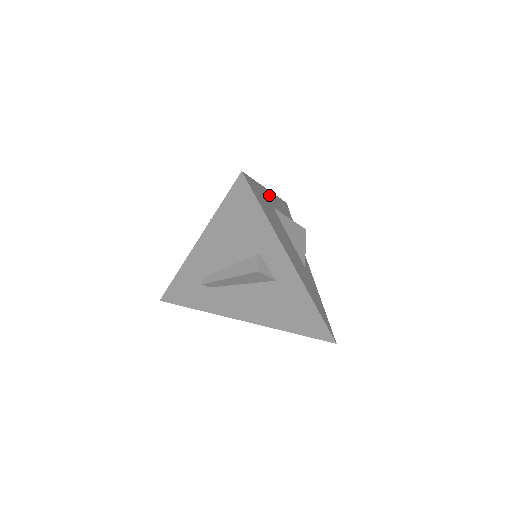
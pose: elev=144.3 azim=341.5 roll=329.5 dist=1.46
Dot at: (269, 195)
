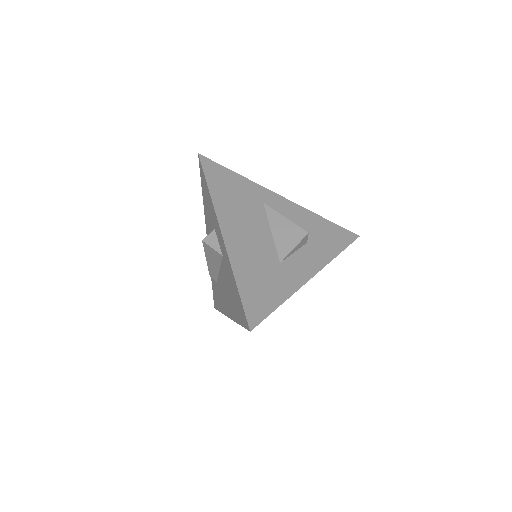
Dot at: (272, 197)
